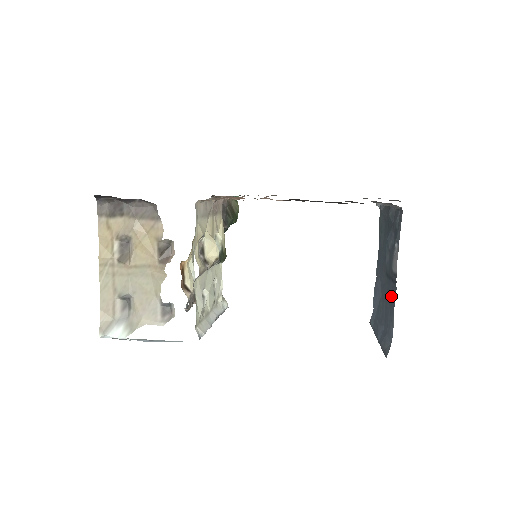
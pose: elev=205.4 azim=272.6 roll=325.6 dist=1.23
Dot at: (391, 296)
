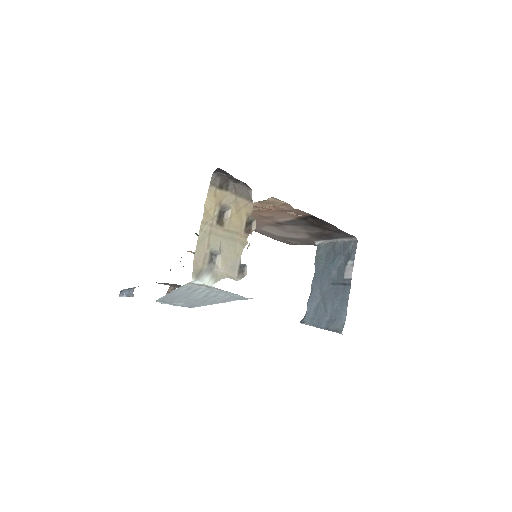
Dot at: (343, 294)
